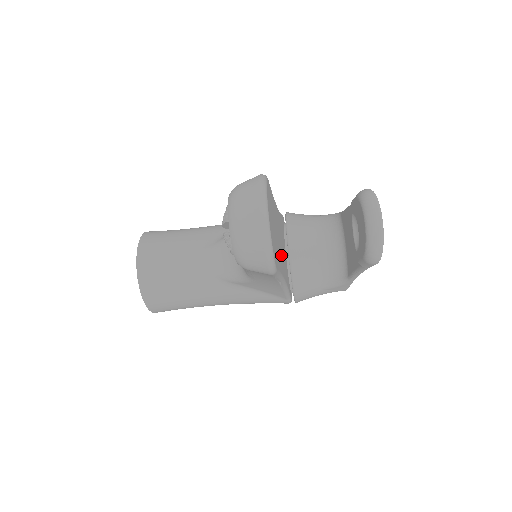
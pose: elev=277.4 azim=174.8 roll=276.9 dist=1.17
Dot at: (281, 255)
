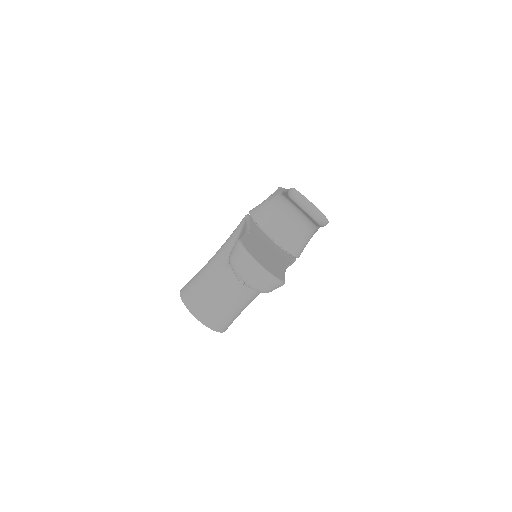
Dot at: (274, 256)
